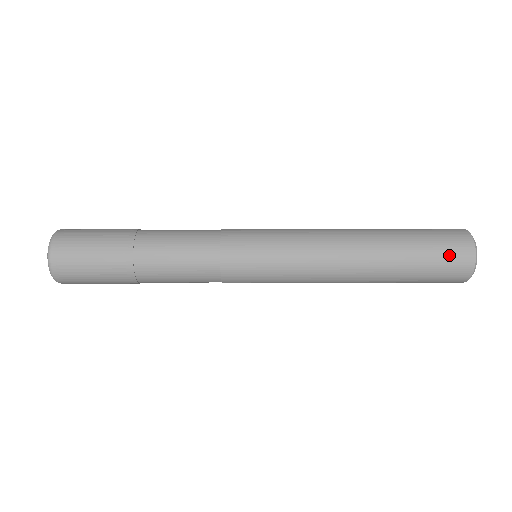
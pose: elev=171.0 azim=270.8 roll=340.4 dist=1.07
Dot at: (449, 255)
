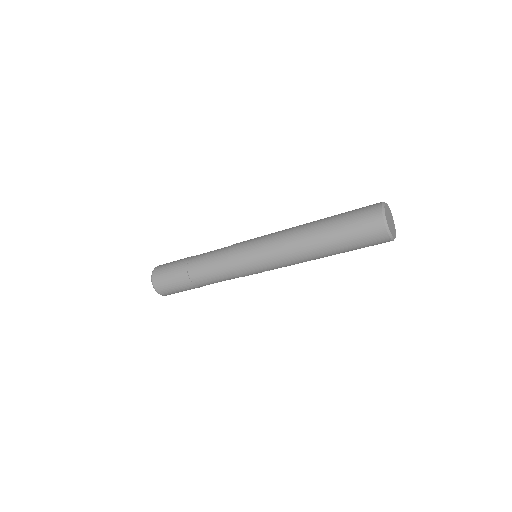
Dot at: (363, 217)
